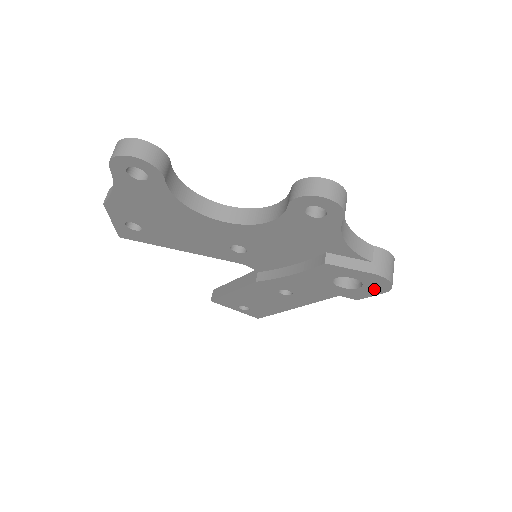
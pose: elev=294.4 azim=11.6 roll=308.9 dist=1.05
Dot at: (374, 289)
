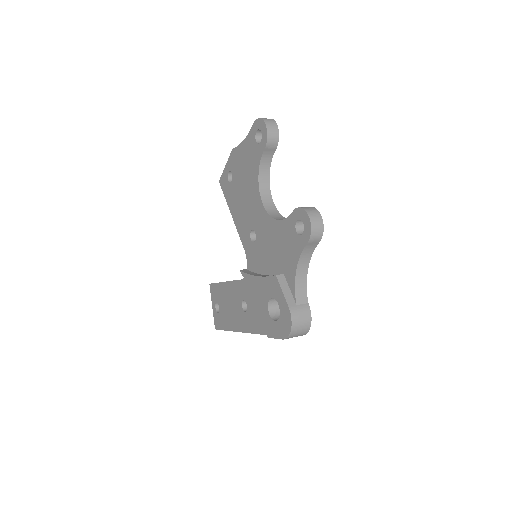
Dot at: (281, 329)
